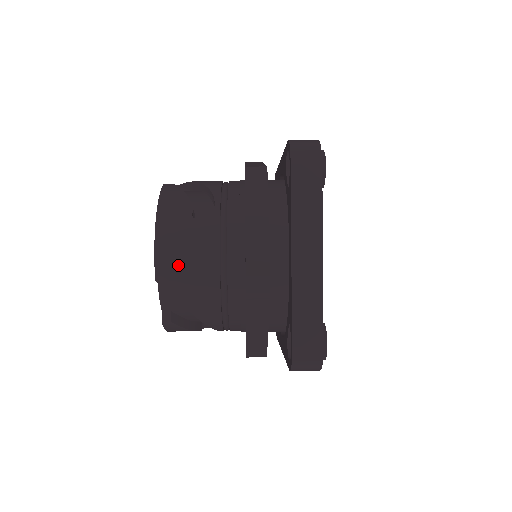
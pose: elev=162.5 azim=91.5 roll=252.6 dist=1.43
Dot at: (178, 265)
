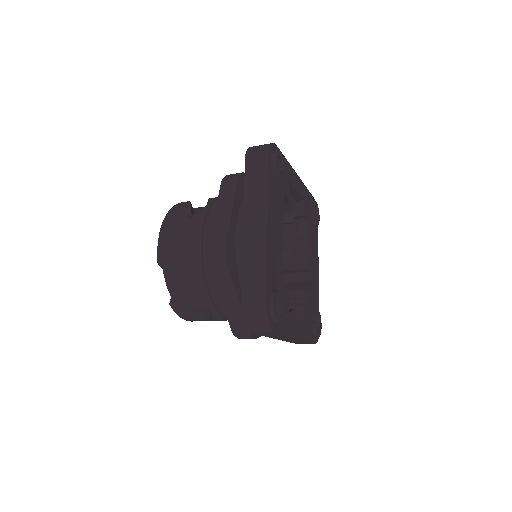
Dot at: (173, 250)
